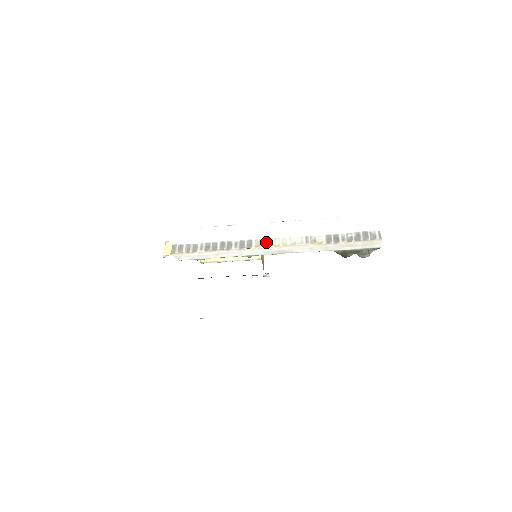
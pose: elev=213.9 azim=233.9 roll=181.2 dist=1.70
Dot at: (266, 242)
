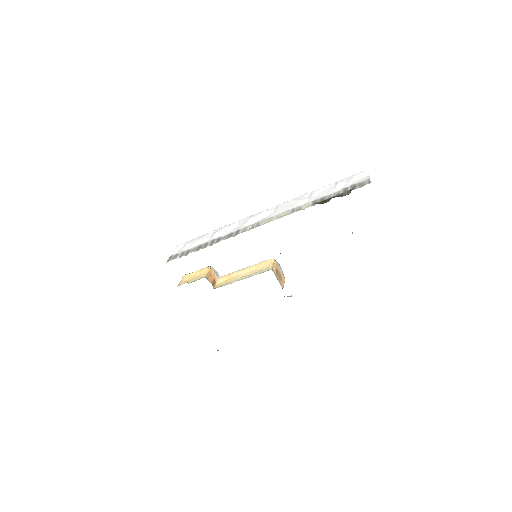
Dot at: (253, 226)
